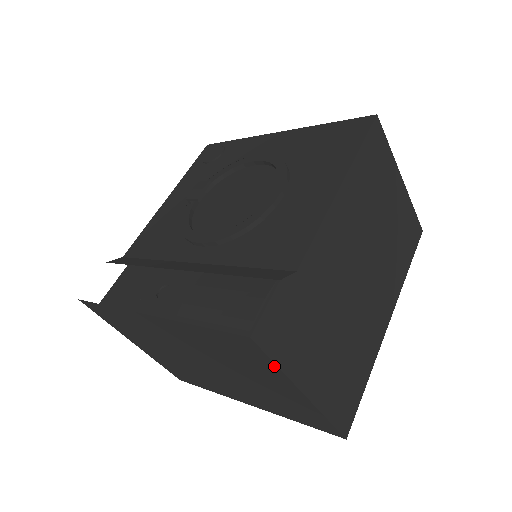
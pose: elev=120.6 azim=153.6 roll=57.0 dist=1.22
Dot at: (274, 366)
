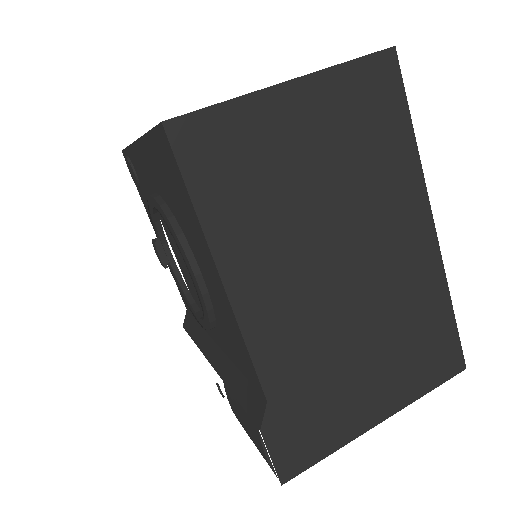
Dot at: (327, 452)
